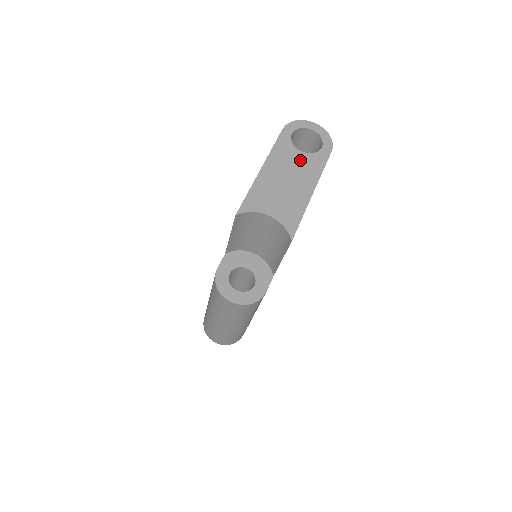
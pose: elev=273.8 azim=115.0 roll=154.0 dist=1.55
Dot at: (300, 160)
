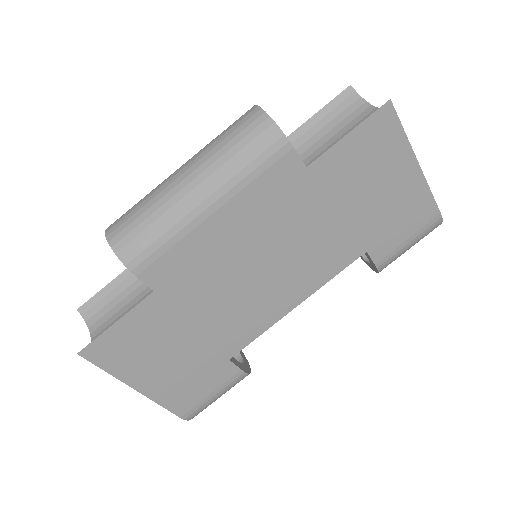
Dot at: occluded
